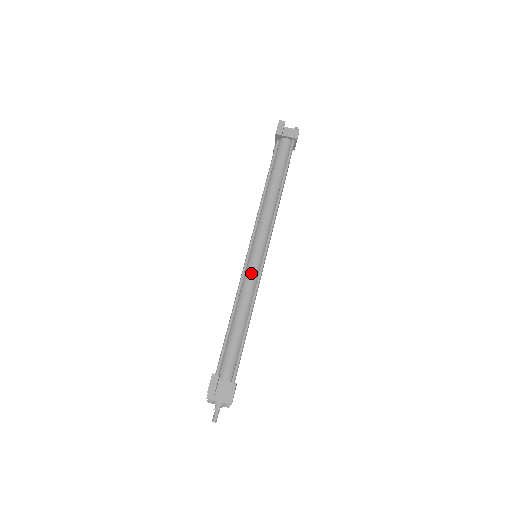
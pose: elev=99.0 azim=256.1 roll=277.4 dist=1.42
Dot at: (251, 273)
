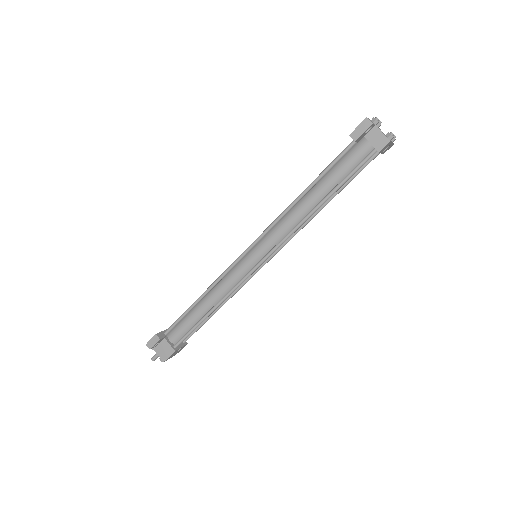
Dot at: (237, 272)
